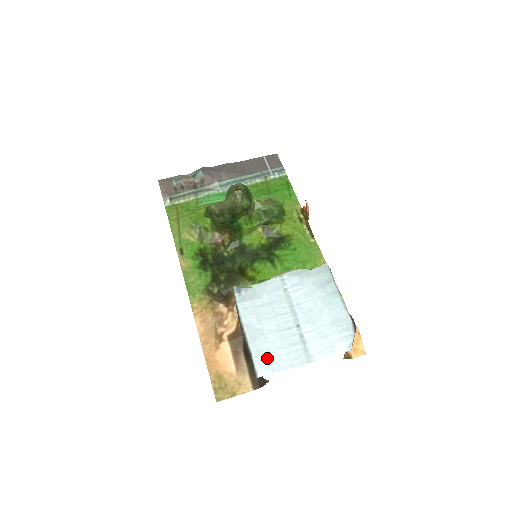
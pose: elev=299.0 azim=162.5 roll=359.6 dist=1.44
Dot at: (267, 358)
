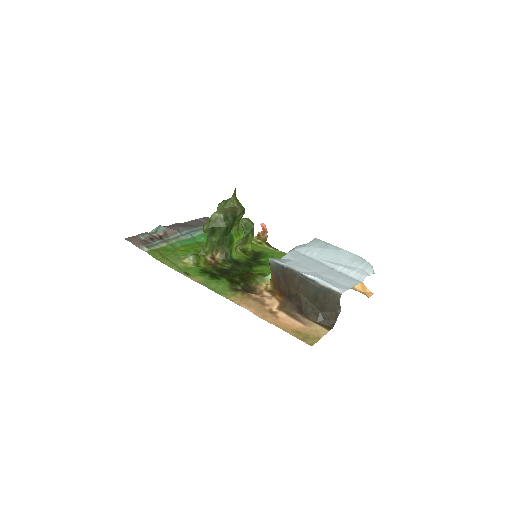
Dot at: (335, 284)
